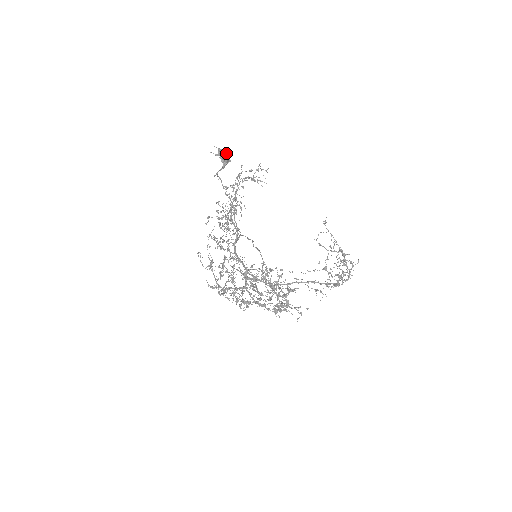
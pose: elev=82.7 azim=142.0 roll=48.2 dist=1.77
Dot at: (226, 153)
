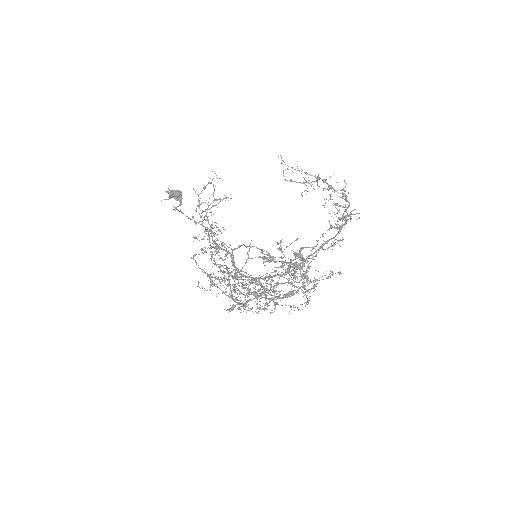
Dot at: (175, 190)
